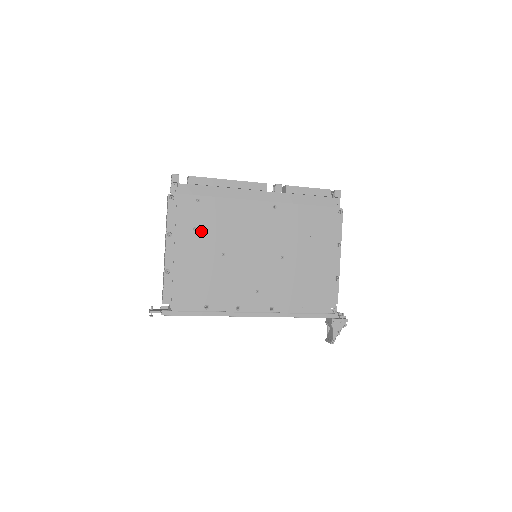
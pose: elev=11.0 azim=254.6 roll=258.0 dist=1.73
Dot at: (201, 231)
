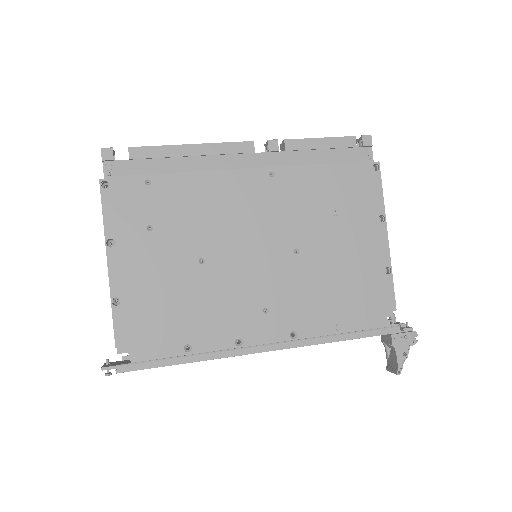
Dot at: (160, 229)
